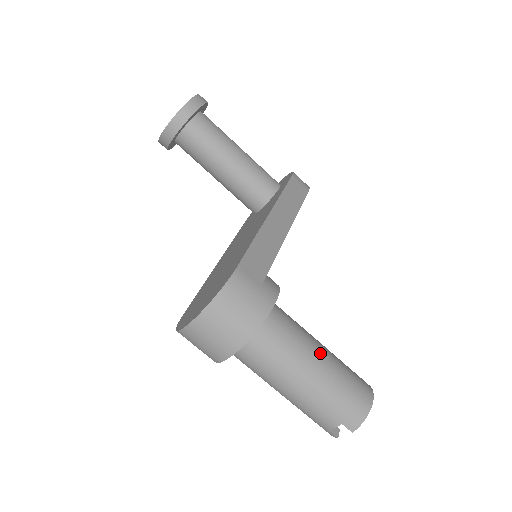
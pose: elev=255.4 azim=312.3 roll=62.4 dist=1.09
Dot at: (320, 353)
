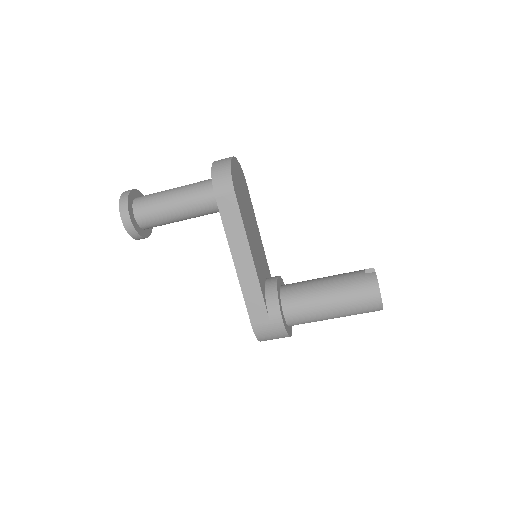
Dot at: (330, 305)
